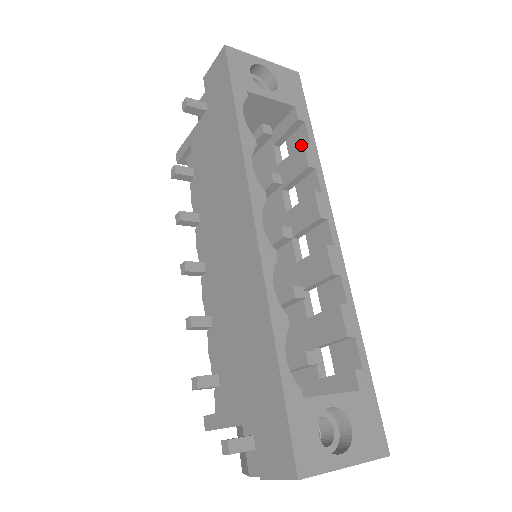
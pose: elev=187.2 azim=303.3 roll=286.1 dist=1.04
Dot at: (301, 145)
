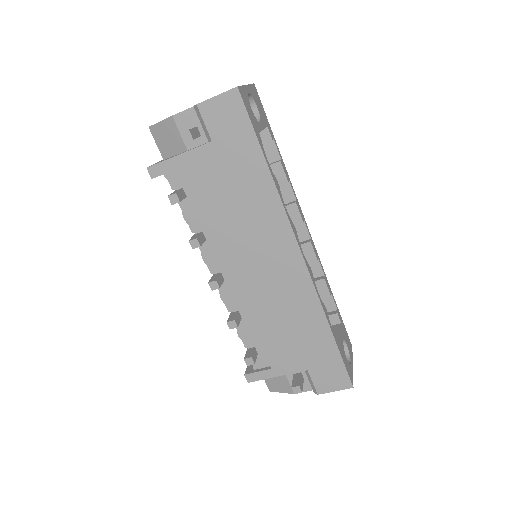
Dot at: (278, 163)
